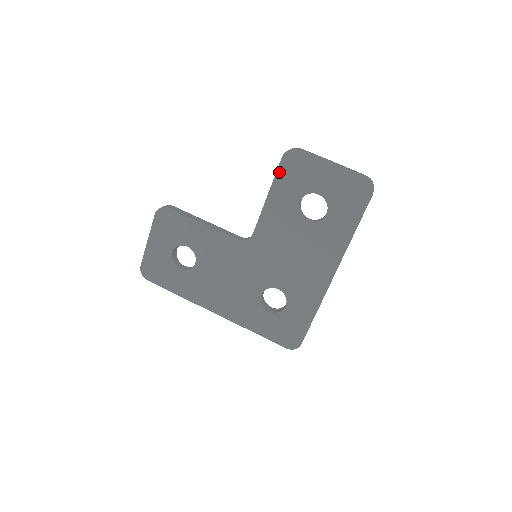
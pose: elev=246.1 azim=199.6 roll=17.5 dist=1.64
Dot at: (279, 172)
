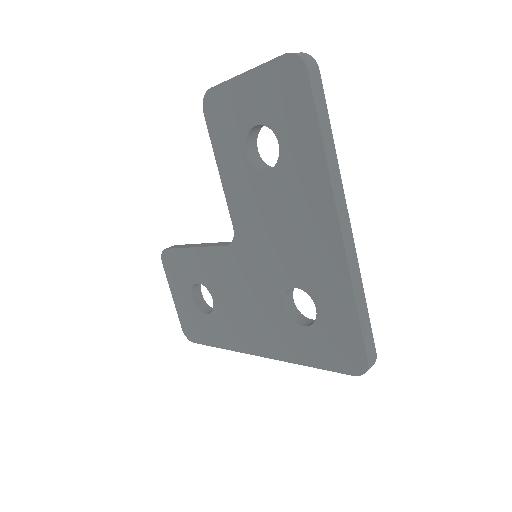
Dot at: (211, 133)
